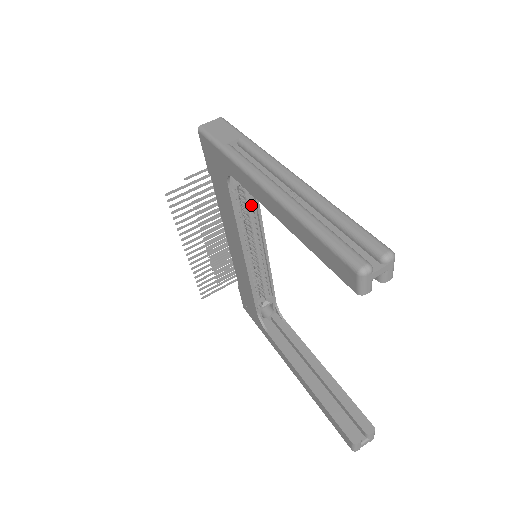
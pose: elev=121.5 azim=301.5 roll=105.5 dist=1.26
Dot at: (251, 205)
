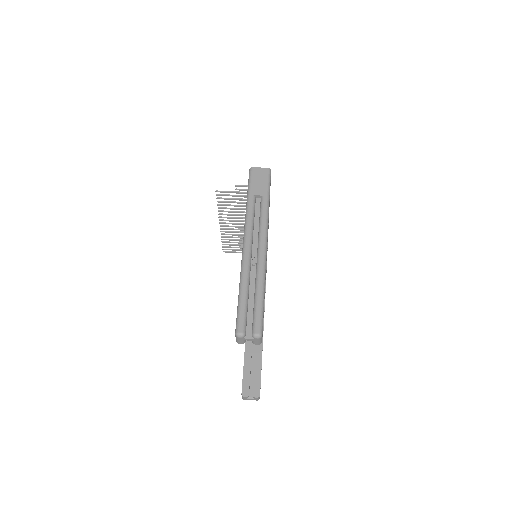
Dot at: occluded
